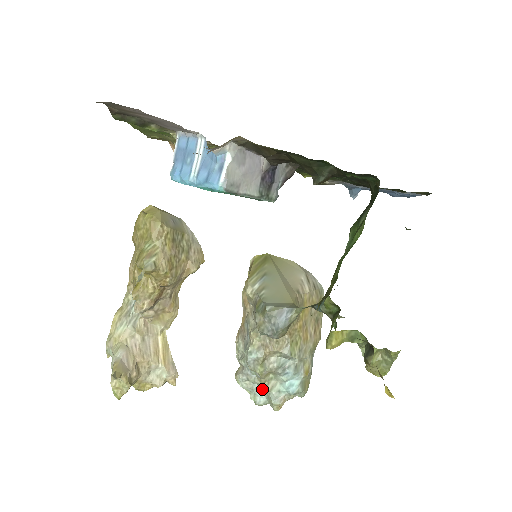
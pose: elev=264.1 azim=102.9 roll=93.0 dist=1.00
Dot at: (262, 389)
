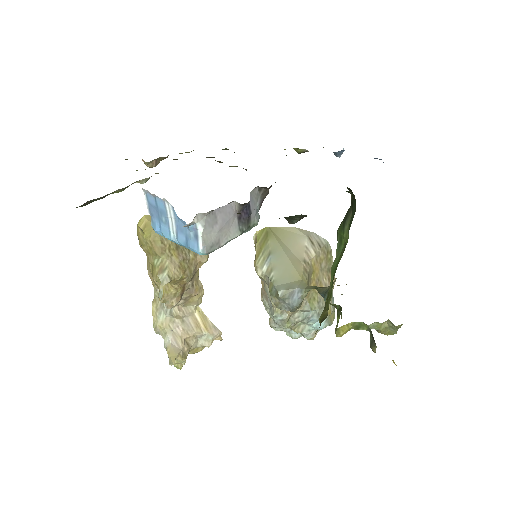
Dot at: occluded
